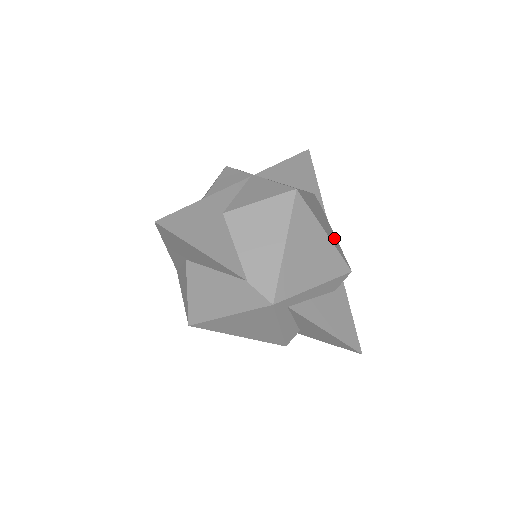
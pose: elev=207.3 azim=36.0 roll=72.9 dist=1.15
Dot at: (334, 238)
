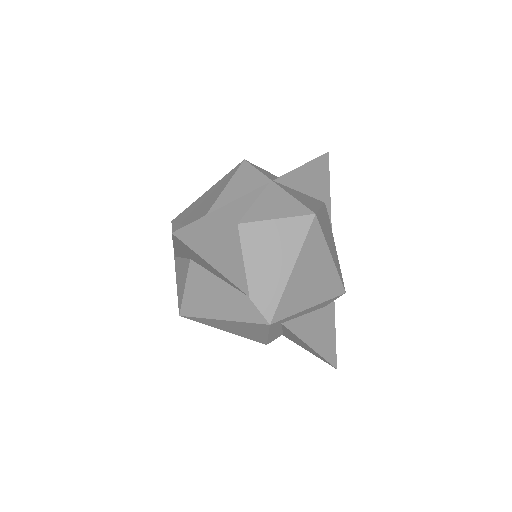
Dot at: (336, 256)
